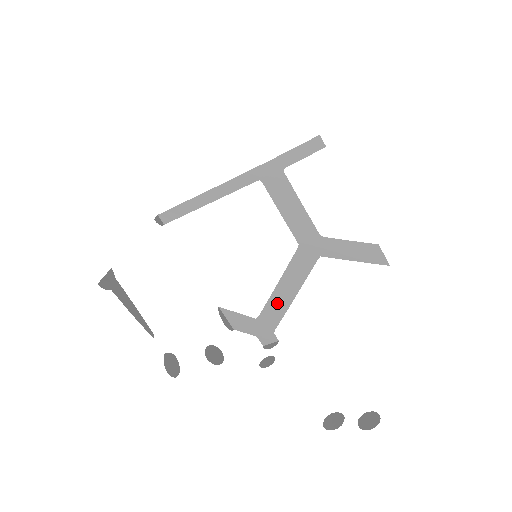
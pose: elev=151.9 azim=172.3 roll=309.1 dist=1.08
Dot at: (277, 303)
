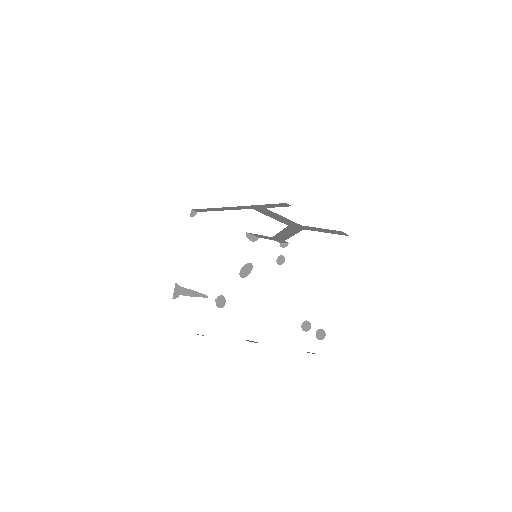
Dot at: (282, 235)
